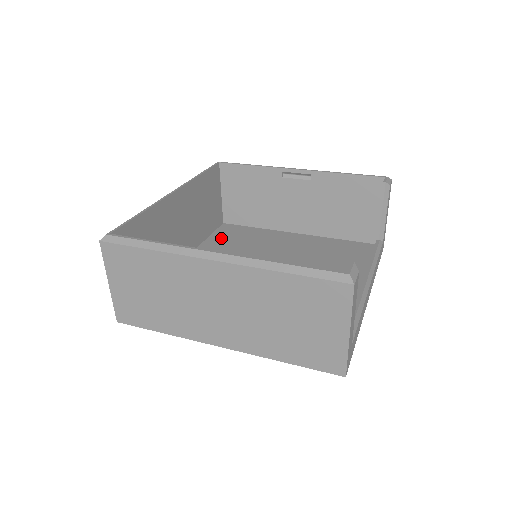
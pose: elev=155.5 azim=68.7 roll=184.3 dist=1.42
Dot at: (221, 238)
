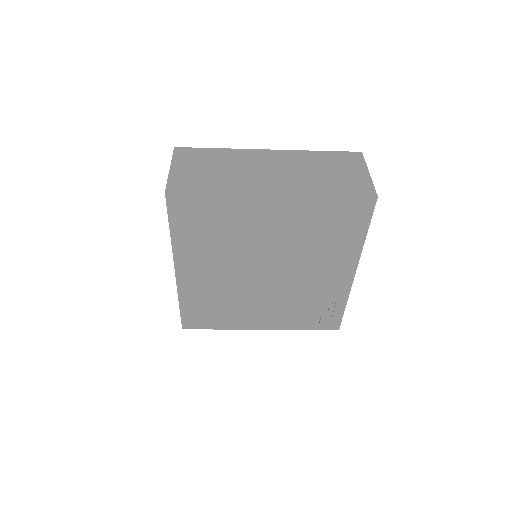
Dot at: occluded
